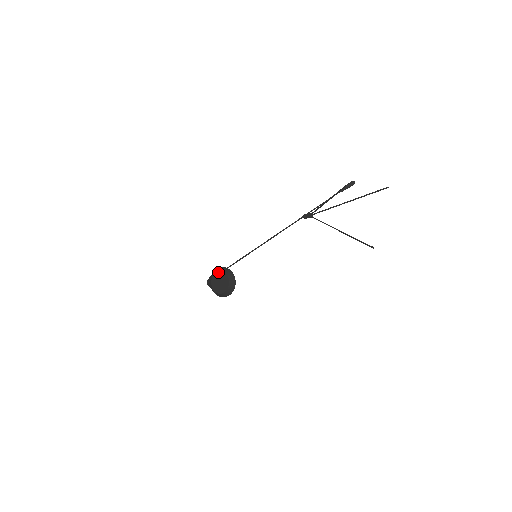
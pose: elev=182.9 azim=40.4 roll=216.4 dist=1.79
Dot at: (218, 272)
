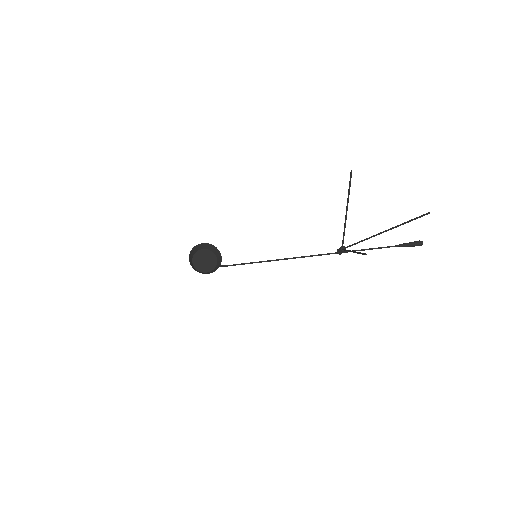
Dot at: (209, 251)
